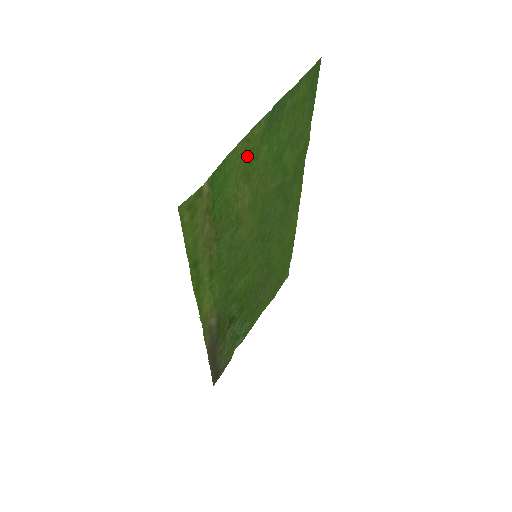
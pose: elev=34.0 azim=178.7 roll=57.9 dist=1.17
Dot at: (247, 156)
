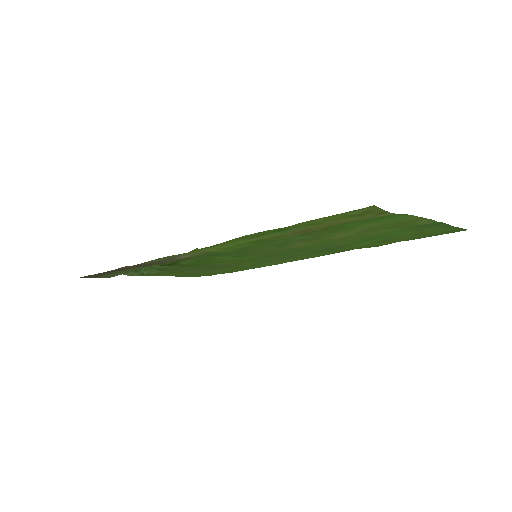
Dot at: (397, 224)
